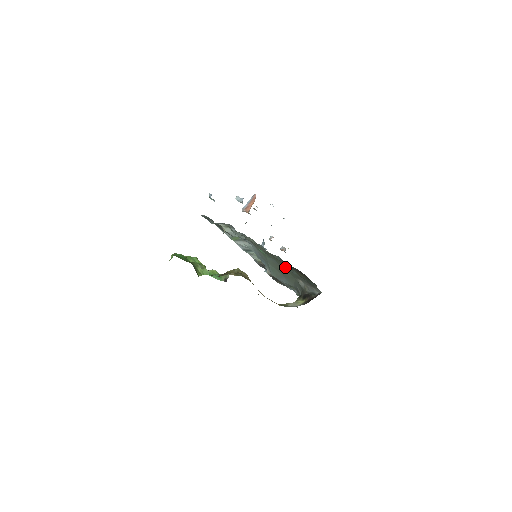
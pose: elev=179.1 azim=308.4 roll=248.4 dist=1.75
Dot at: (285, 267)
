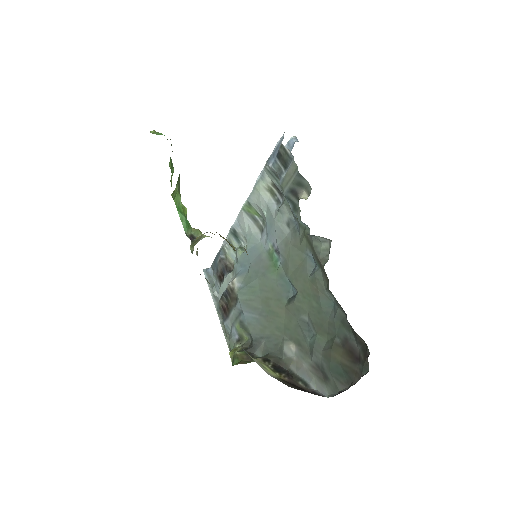
Dot at: (301, 314)
